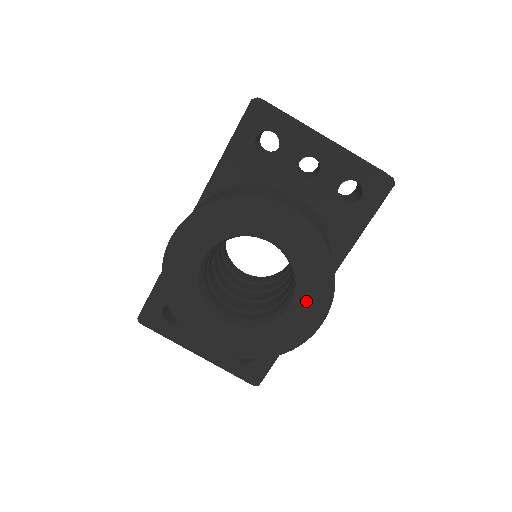
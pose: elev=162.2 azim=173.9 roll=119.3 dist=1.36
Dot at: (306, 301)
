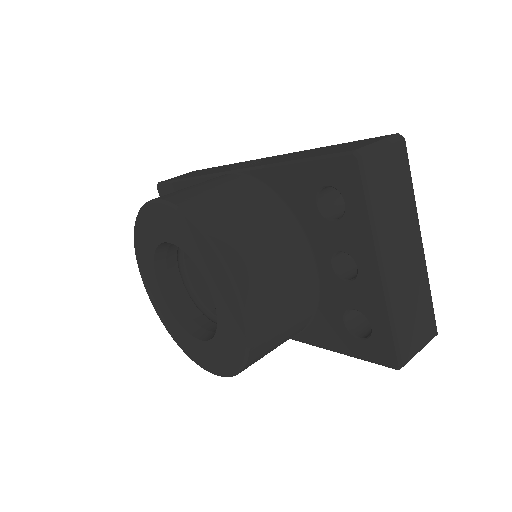
Dot at: (211, 354)
